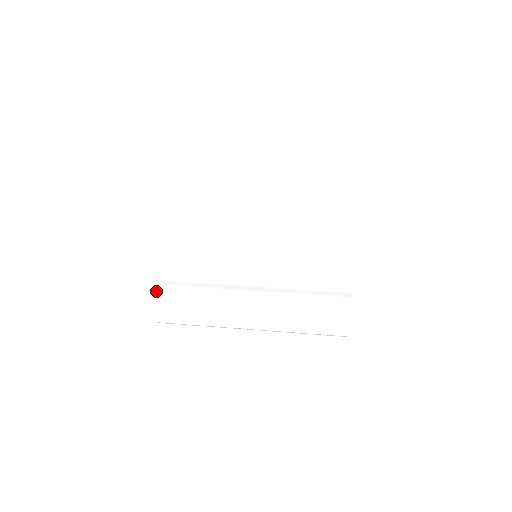
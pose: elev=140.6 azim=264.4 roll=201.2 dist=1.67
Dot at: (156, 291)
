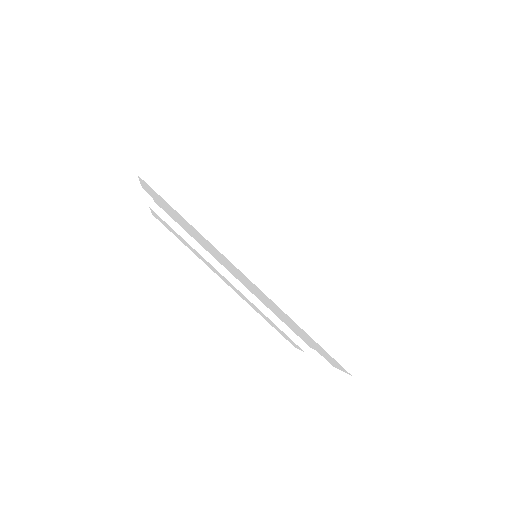
Dot at: (153, 211)
